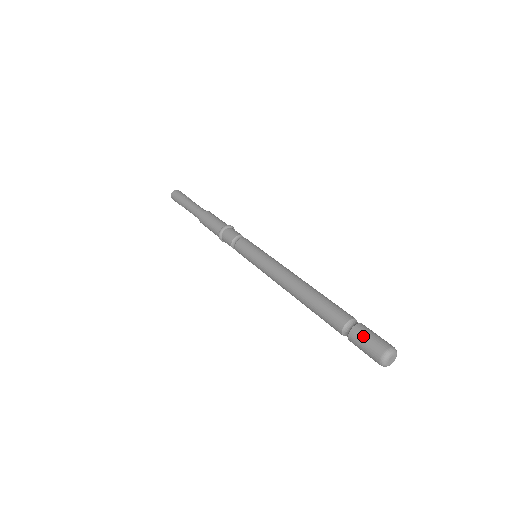
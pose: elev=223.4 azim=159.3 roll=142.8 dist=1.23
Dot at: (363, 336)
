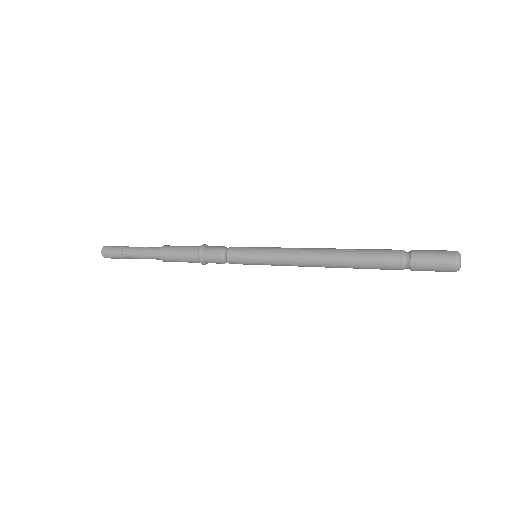
Dot at: (426, 257)
